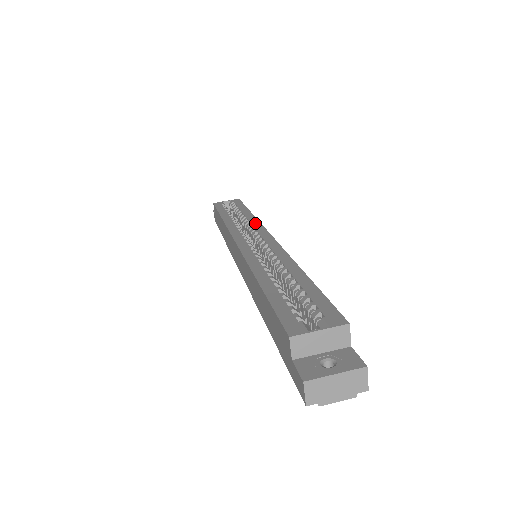
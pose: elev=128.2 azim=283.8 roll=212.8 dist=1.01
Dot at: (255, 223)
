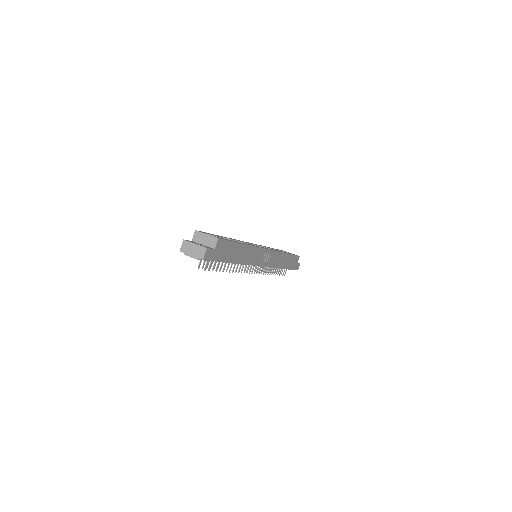
Dot at: occluded
